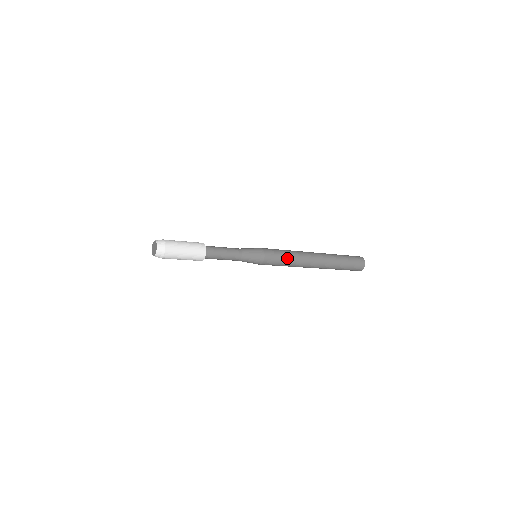
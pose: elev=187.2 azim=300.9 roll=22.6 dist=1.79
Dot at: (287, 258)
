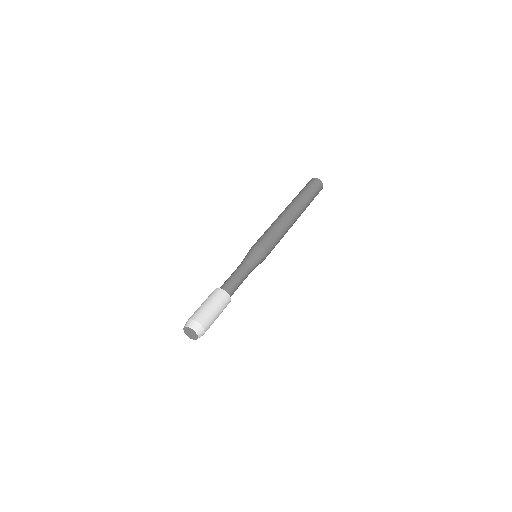
Dot at: occluded
